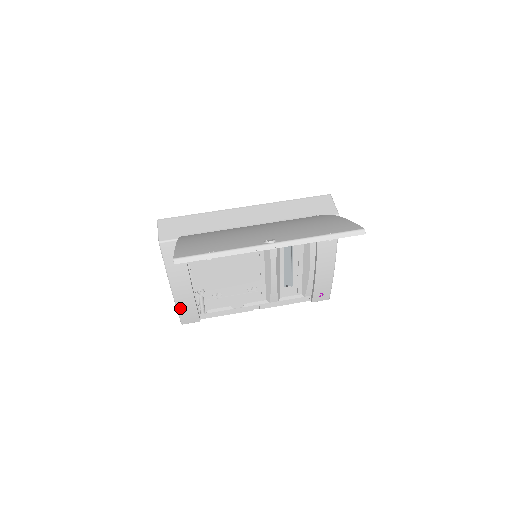
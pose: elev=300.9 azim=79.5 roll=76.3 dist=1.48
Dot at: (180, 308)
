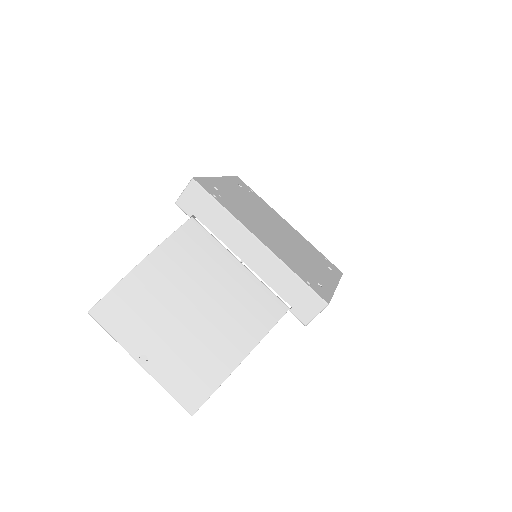
Dot at: occluded
